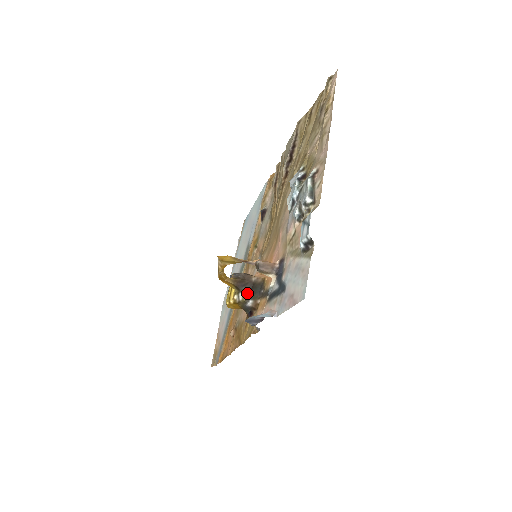
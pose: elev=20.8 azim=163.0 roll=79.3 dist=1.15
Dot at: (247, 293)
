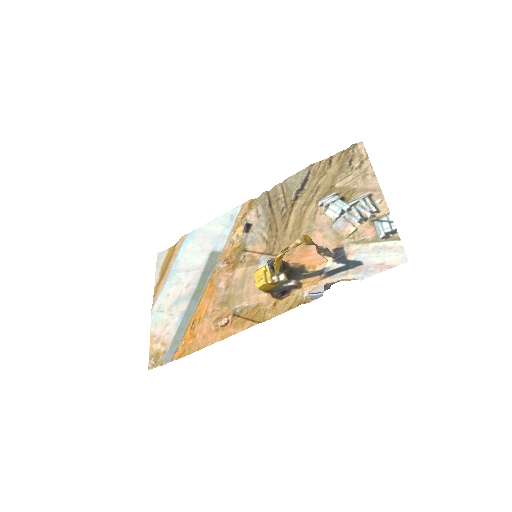
Dot at: (288, 275)
